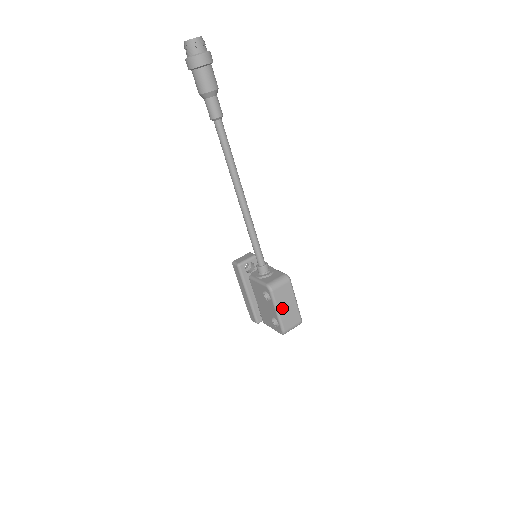
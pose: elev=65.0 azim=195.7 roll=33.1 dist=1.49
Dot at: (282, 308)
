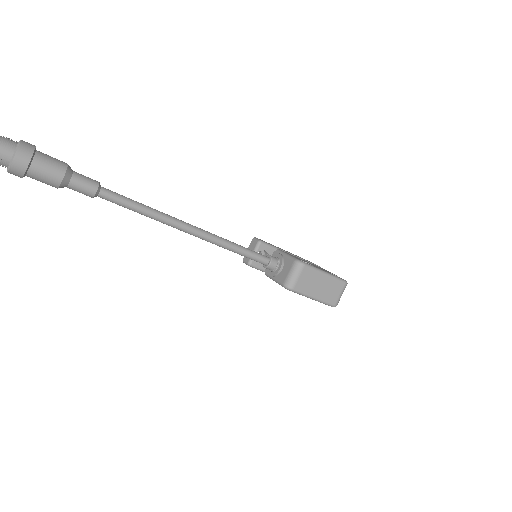
Dot at: (315, 292)
